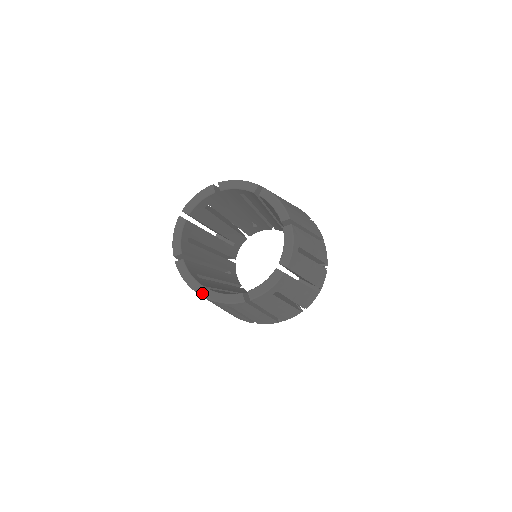
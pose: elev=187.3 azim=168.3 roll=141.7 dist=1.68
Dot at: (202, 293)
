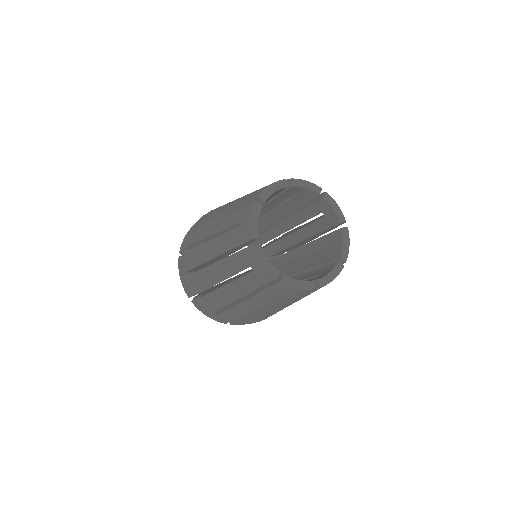
Dot at: occluded
